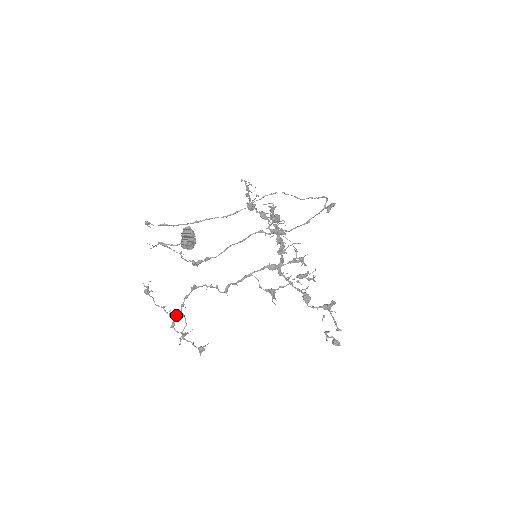
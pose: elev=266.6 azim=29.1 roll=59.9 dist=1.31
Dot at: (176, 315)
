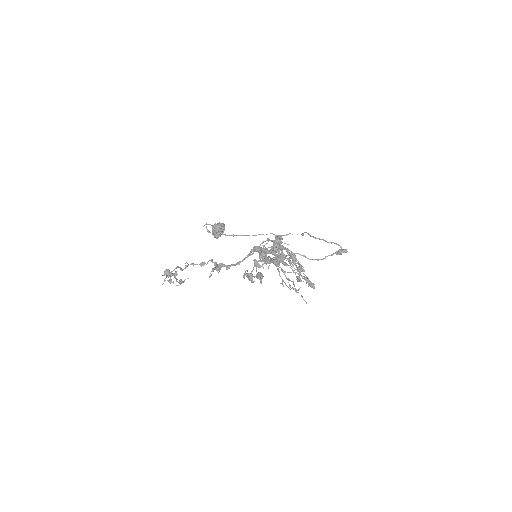
Dot at: occluded
